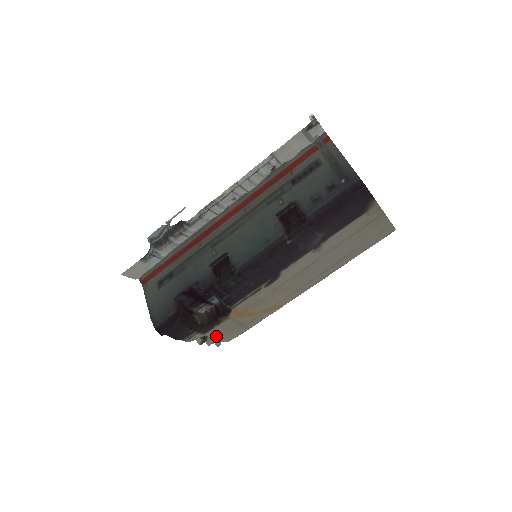
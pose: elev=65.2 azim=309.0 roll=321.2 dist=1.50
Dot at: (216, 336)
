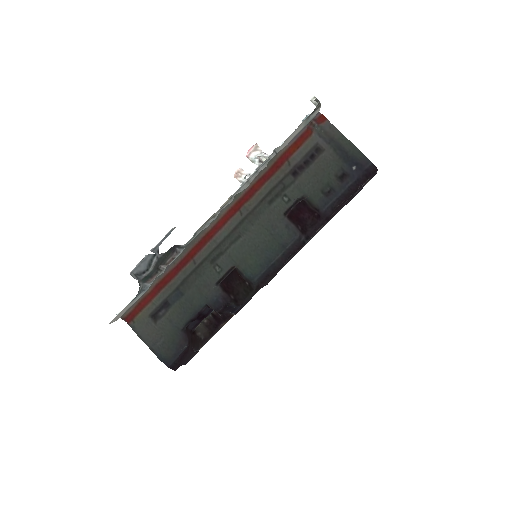
Dot at: occluded
